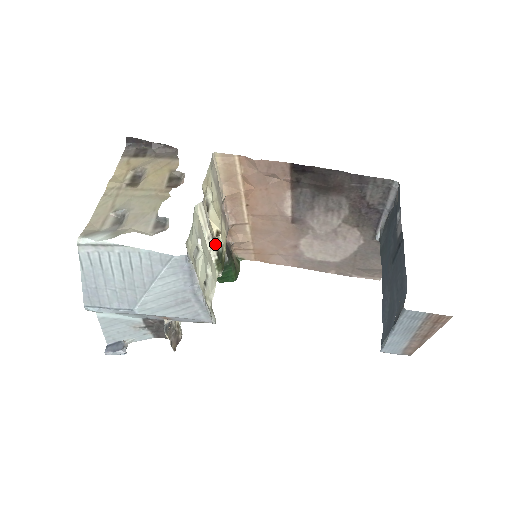
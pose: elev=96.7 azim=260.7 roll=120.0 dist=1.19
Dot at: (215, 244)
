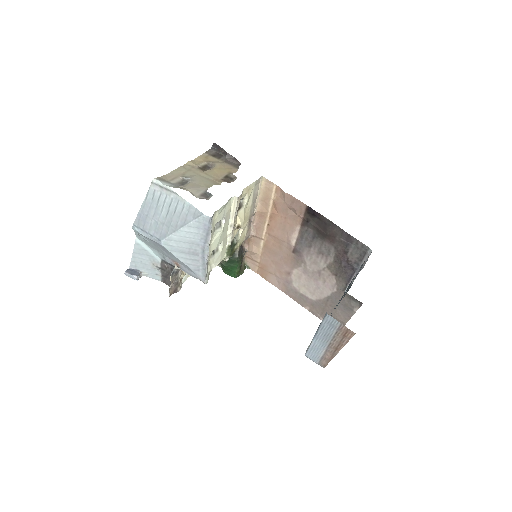
Dot at: (233, 234)
